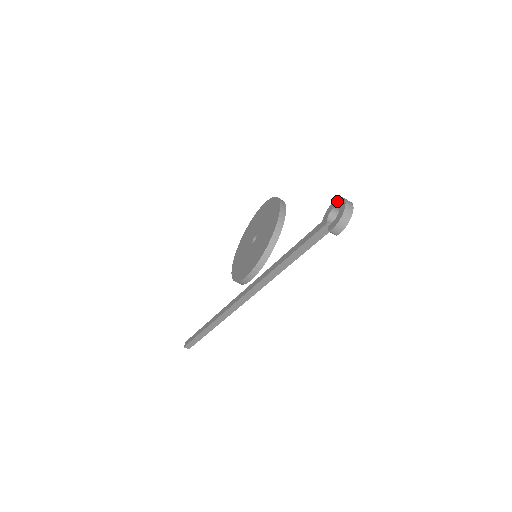
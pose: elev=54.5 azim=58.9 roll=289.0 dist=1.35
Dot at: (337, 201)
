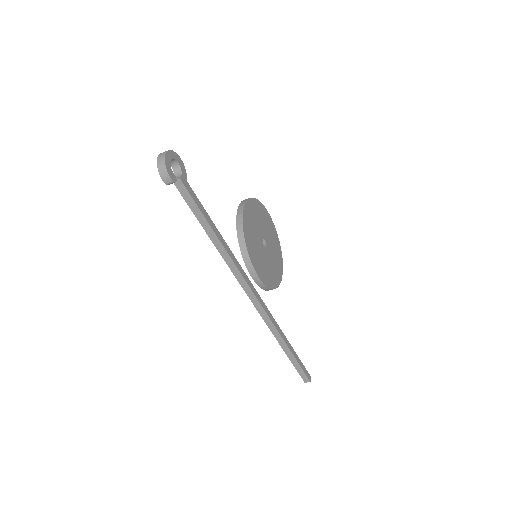
Dot at: occluded
